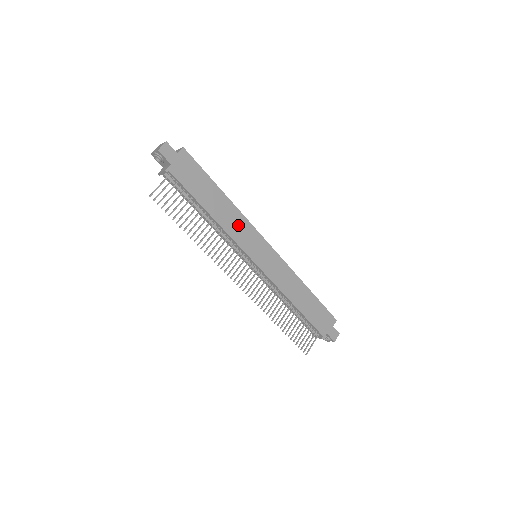
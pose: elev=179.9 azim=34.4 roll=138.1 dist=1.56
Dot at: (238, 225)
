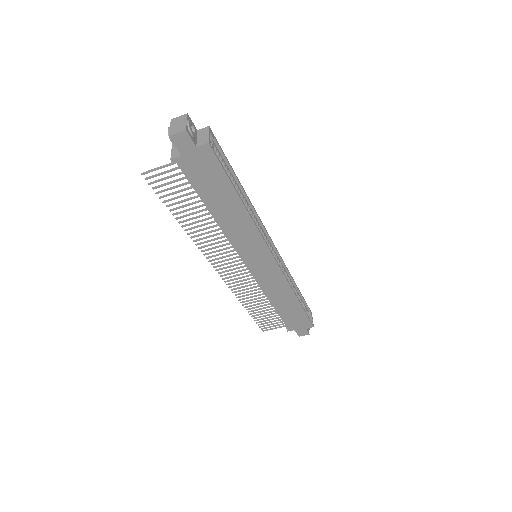
Dot at: (244, 233)
